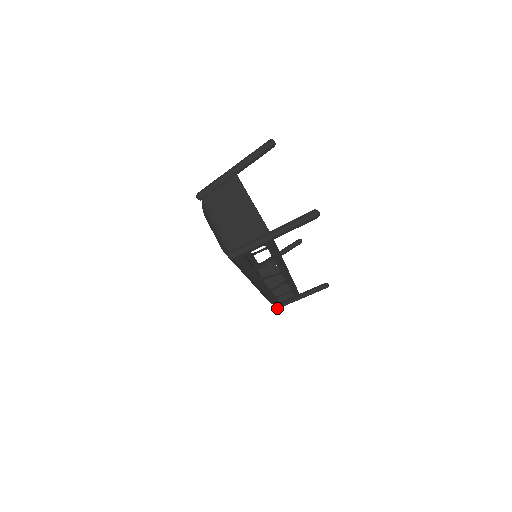
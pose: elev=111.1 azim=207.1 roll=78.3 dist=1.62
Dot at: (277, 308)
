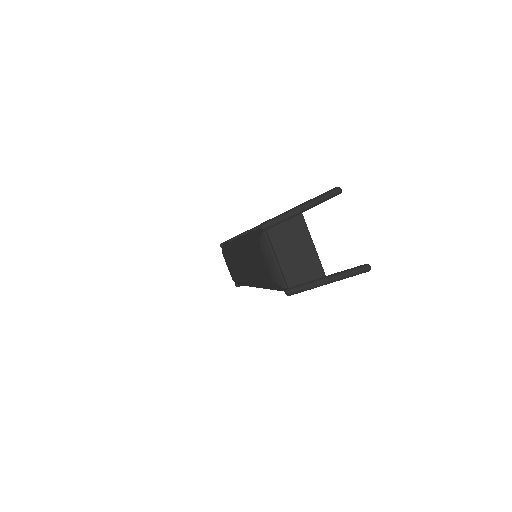
Dot at: (238, 286)
